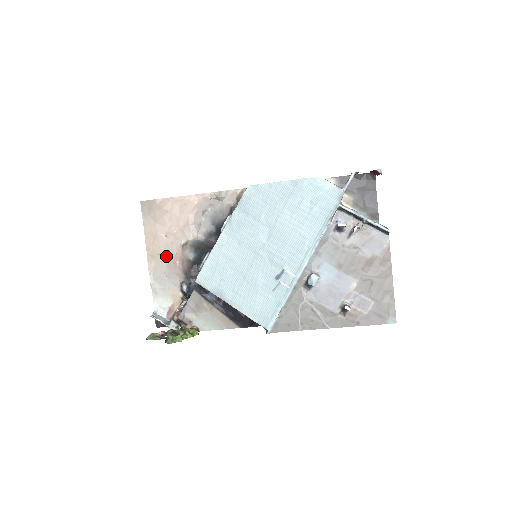
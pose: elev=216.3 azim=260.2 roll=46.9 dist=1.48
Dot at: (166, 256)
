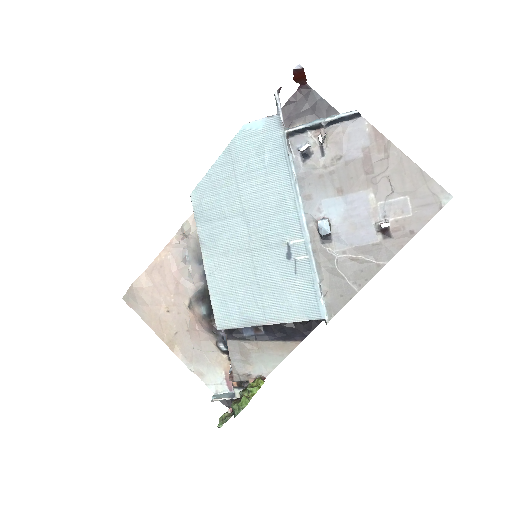
Dot at: (183, 330)
